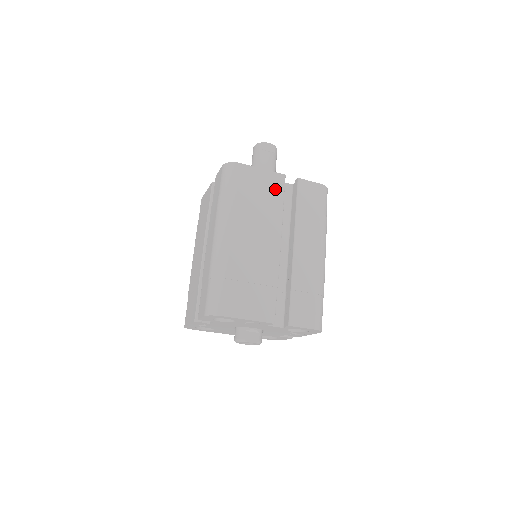
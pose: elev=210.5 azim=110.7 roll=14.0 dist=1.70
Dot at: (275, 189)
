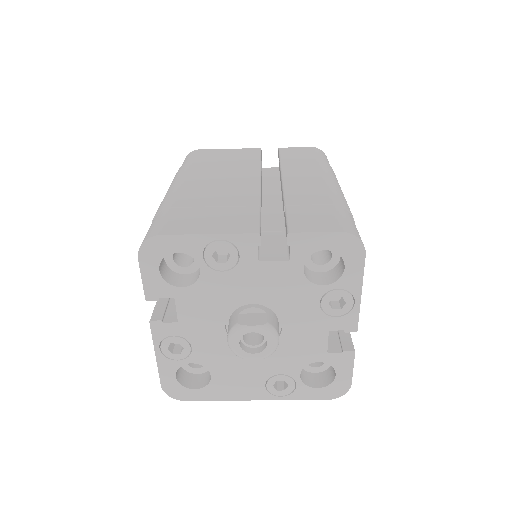
Dot at: (247, 155)
